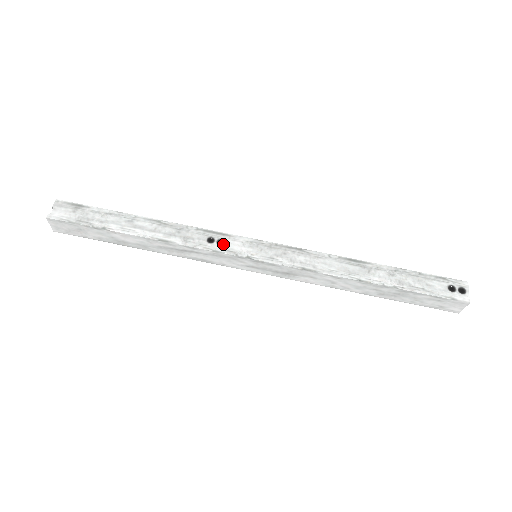
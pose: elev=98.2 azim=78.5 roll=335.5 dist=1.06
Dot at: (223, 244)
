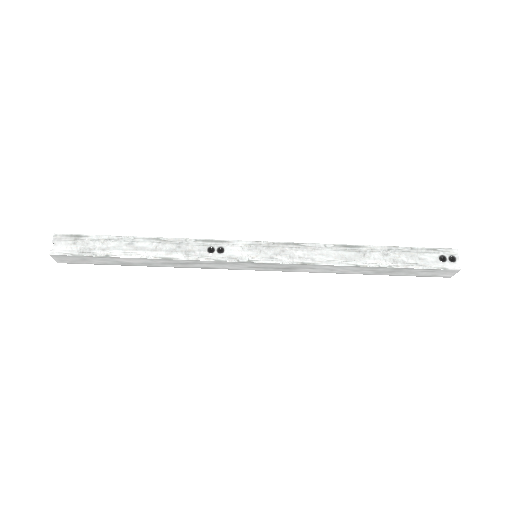
Dot at: (223, 252)
